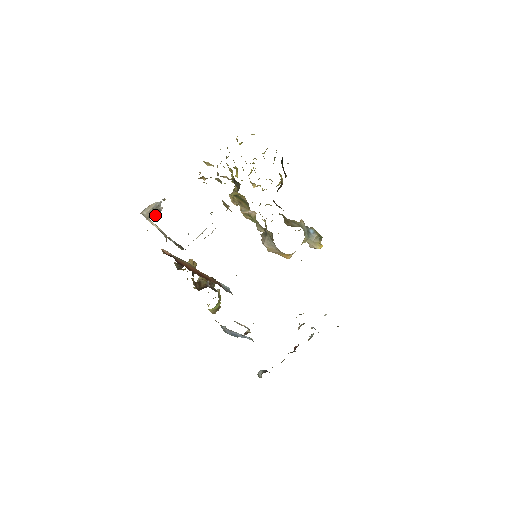
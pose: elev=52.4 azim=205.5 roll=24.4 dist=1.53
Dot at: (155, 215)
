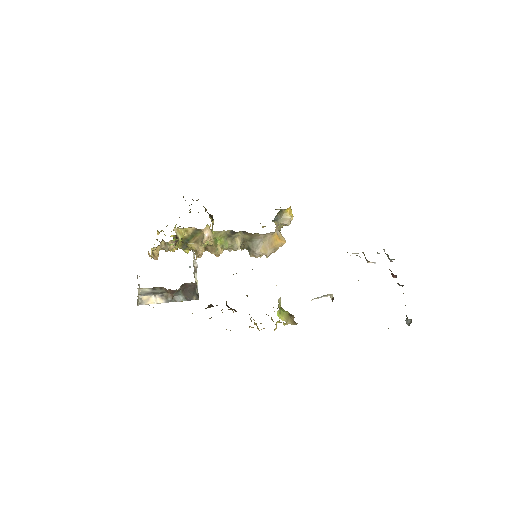
Dot at: occluded
